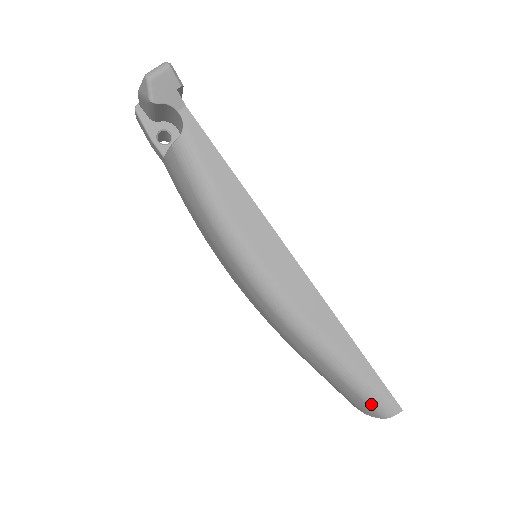
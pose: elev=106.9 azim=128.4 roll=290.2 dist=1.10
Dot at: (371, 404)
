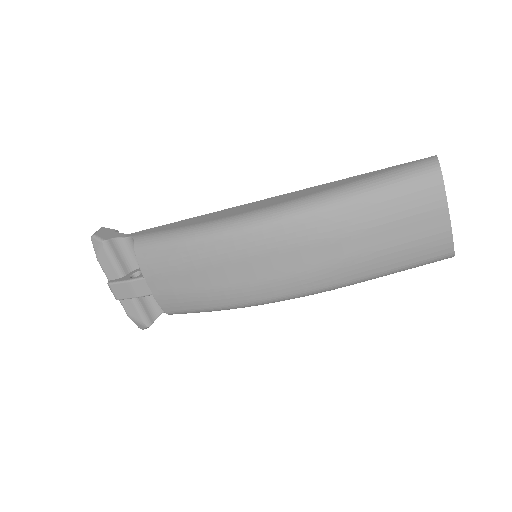
Dot at: (417, 176)
